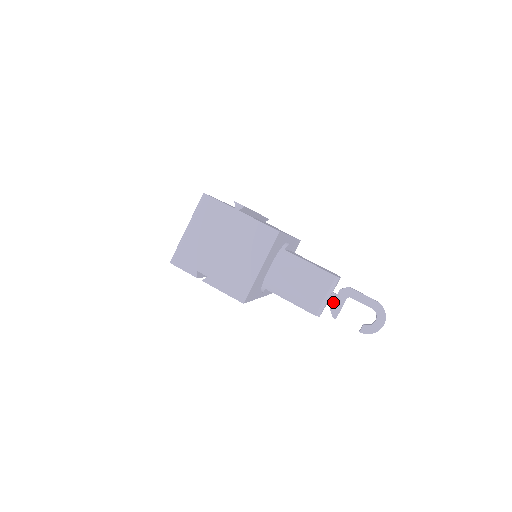
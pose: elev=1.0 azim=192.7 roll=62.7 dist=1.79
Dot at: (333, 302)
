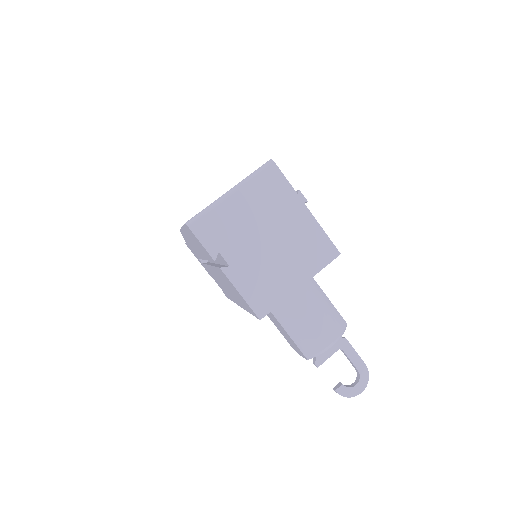
Dot at: occluded
